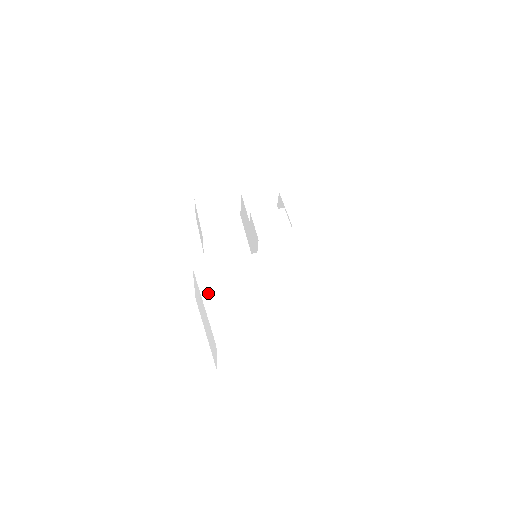
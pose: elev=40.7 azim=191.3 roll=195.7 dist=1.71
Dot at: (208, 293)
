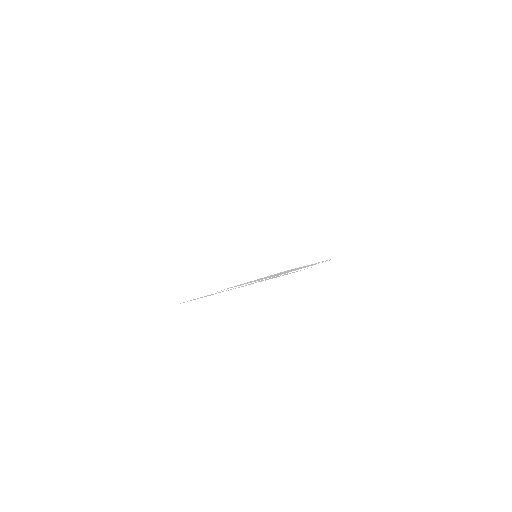
Dot at: occluded
